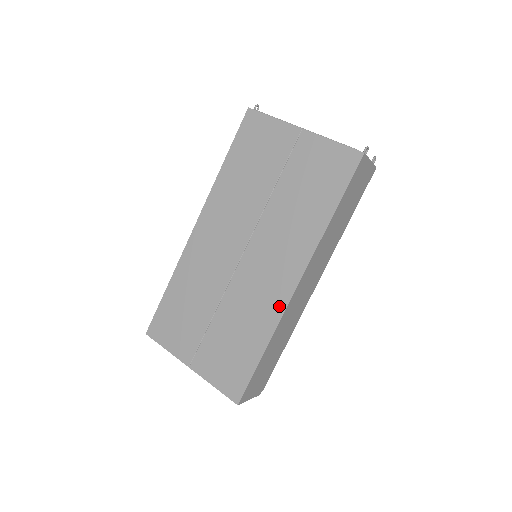
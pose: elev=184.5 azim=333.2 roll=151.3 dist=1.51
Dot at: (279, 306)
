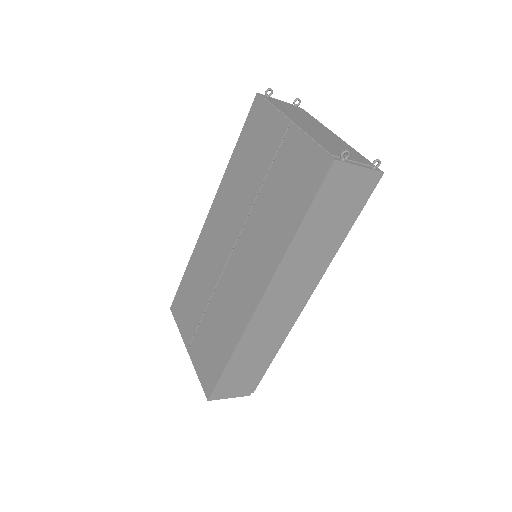
Dot at: (245, 317)
